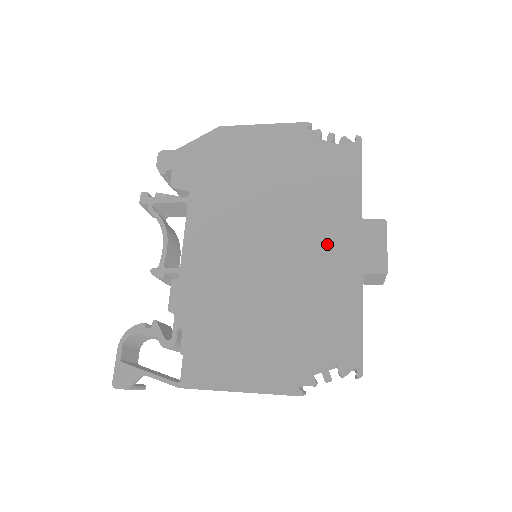
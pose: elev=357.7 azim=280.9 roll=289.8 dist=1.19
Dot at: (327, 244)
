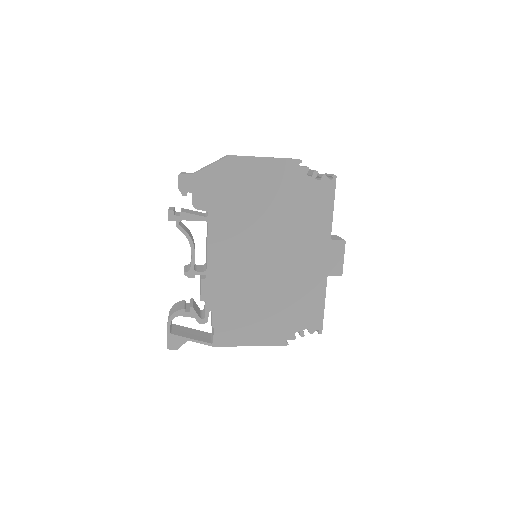
Dot at: (307, 256)
